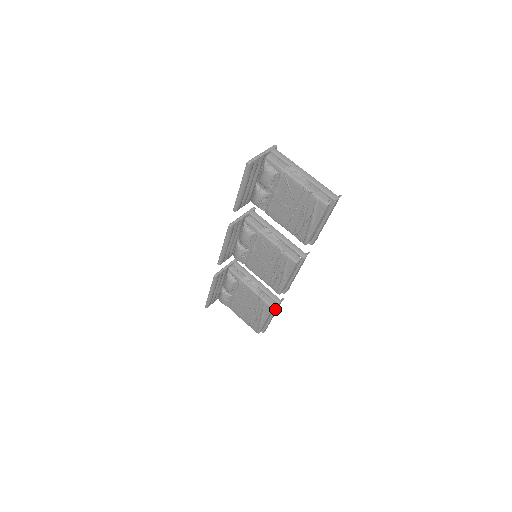
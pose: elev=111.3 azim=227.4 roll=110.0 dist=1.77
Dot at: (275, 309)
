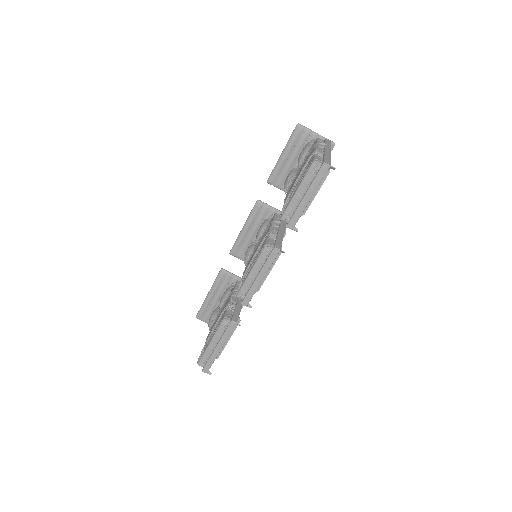
Dot at: (226, 329)
